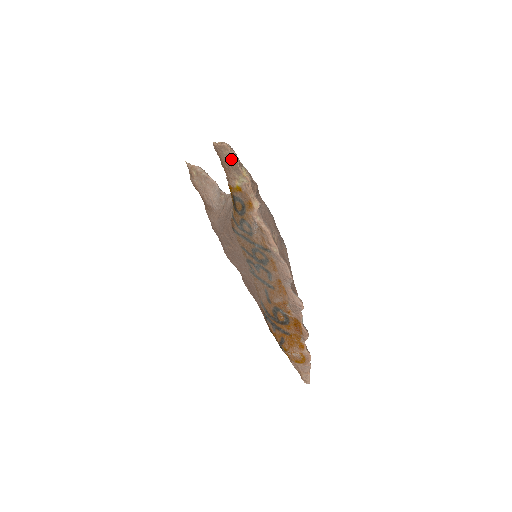
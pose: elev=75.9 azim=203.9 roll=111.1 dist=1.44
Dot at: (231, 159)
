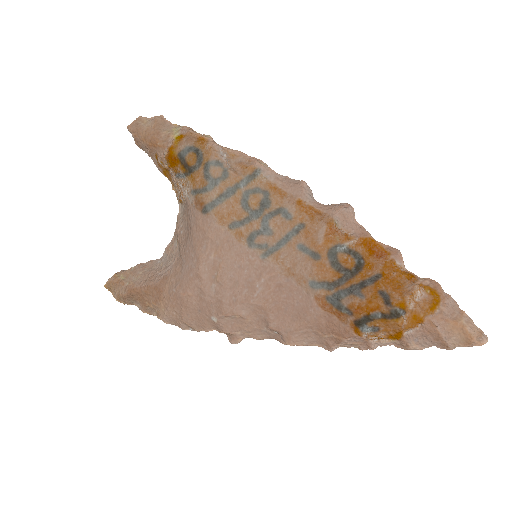
Dot at: (154, 120)
